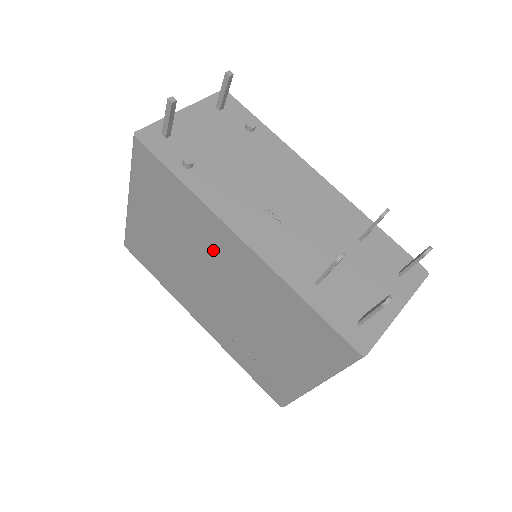
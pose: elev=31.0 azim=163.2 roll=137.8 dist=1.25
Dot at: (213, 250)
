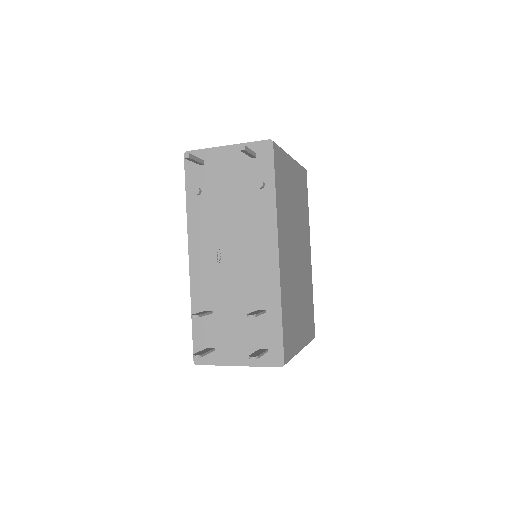
Dot at: occluded
